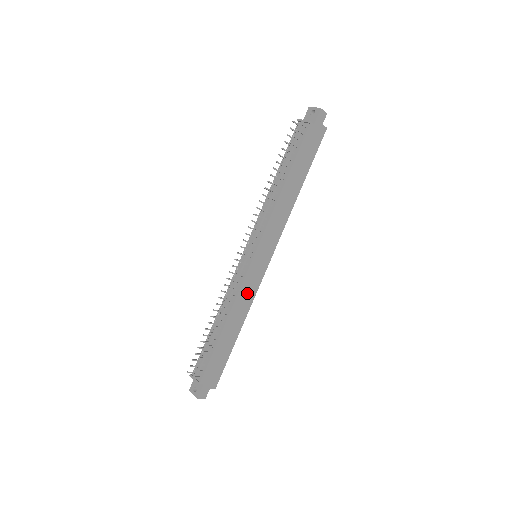
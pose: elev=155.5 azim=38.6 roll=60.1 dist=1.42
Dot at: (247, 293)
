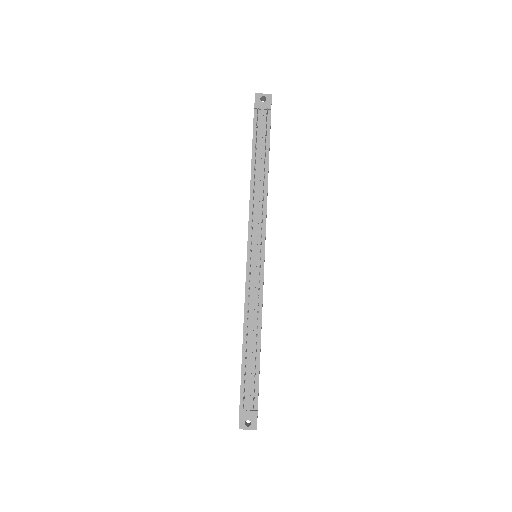
Dot at: occluded
